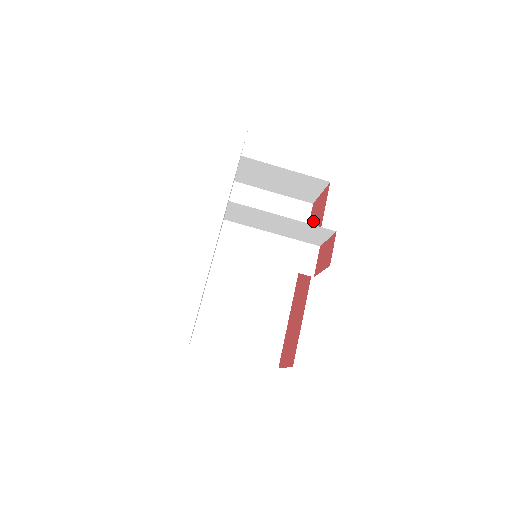
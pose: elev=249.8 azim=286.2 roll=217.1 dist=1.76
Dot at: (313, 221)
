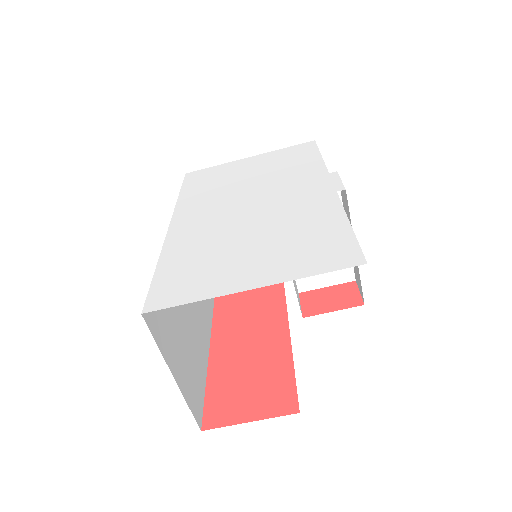
Dot at: occluded
